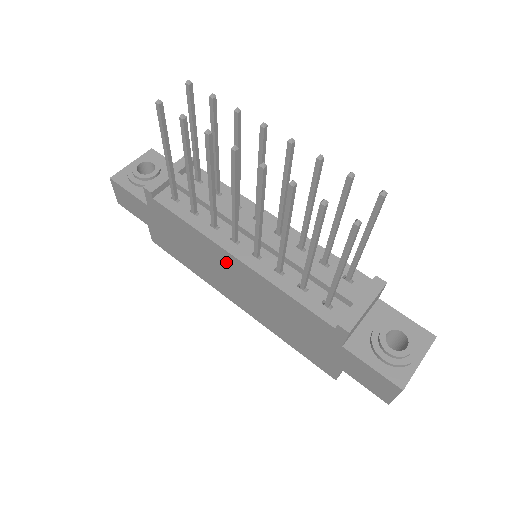
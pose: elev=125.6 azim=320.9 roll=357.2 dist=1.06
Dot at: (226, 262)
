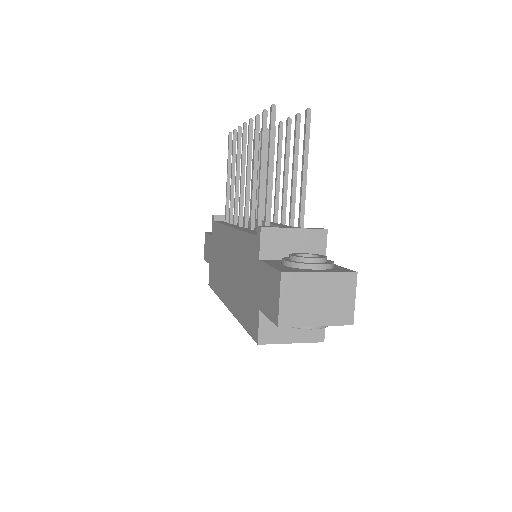
Dot at: (228, 243)
